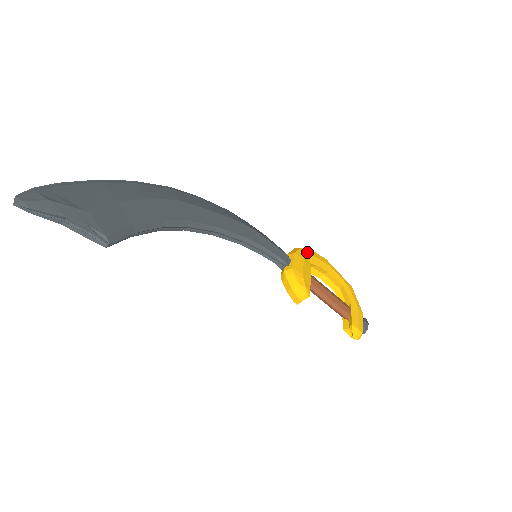
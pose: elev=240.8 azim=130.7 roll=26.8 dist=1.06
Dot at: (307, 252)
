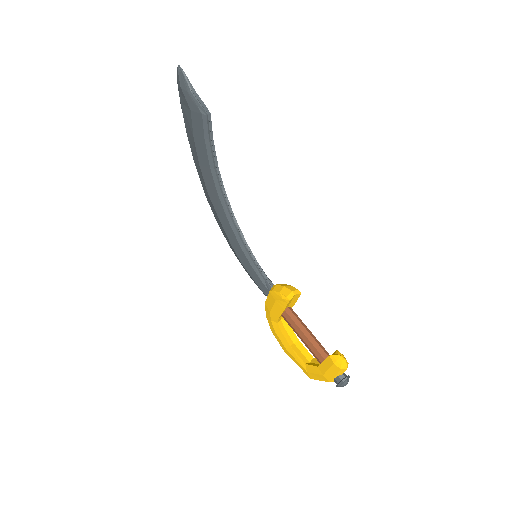
Dot at: occluded
